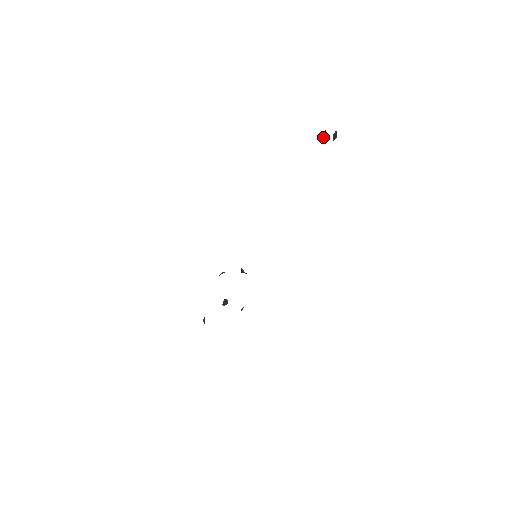
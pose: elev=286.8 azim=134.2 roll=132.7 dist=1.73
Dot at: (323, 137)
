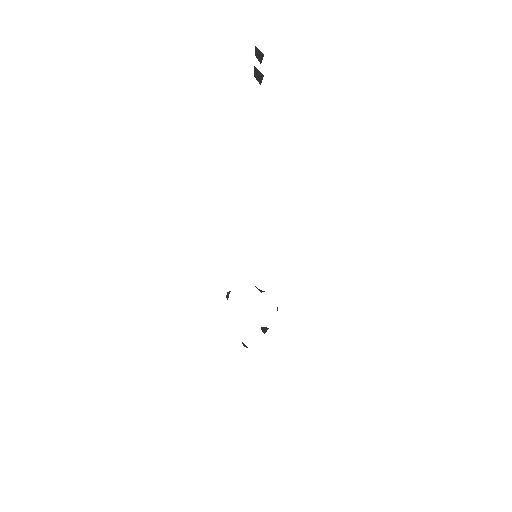
Dot at: (257, 77)
